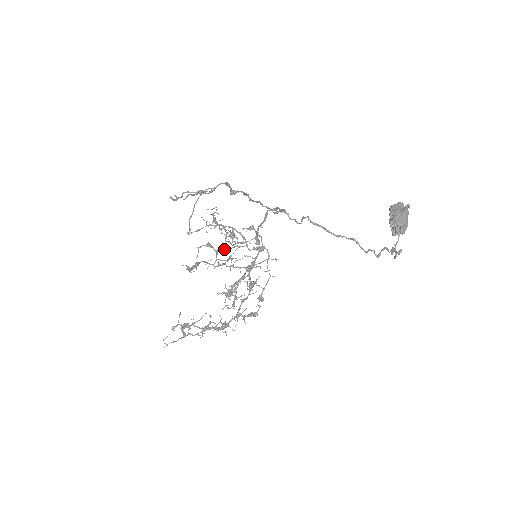
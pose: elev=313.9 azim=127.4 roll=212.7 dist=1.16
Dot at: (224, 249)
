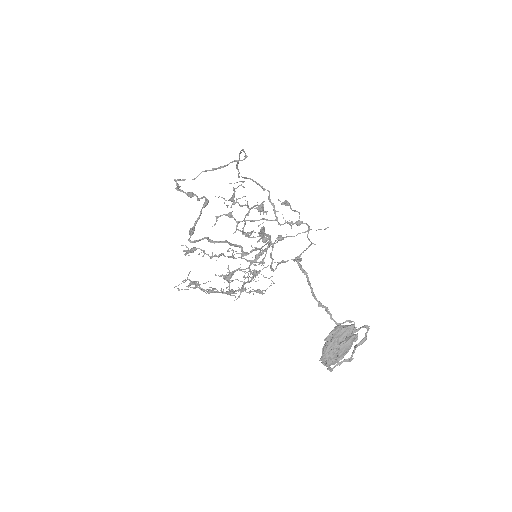
Dot at: (248, 220)
